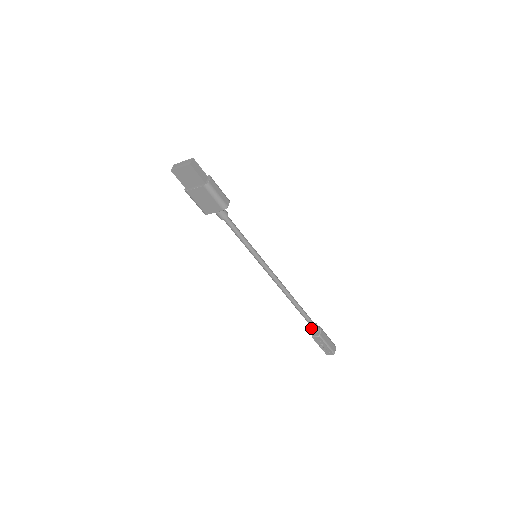
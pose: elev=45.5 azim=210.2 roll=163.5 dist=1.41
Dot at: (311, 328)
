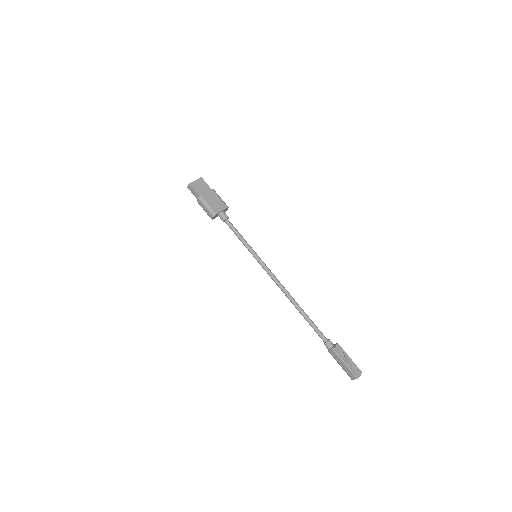
Dot at: (326, 341)
